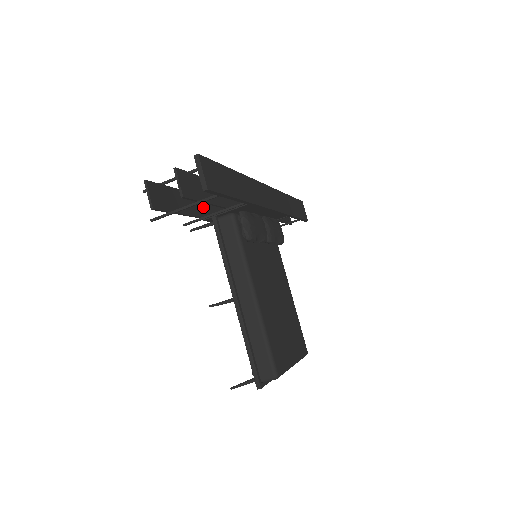
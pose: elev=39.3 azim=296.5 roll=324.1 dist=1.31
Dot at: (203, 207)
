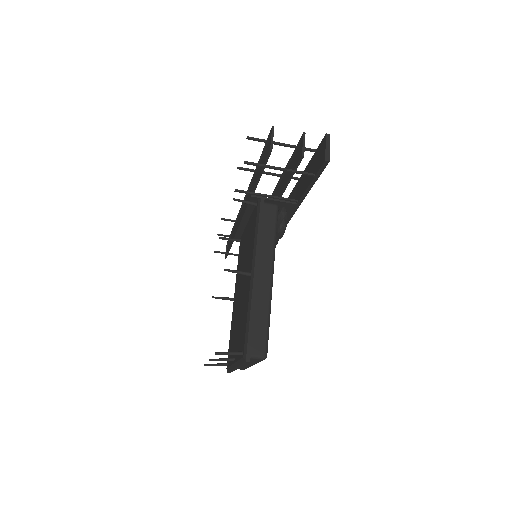
Dot at: (253, 187)
